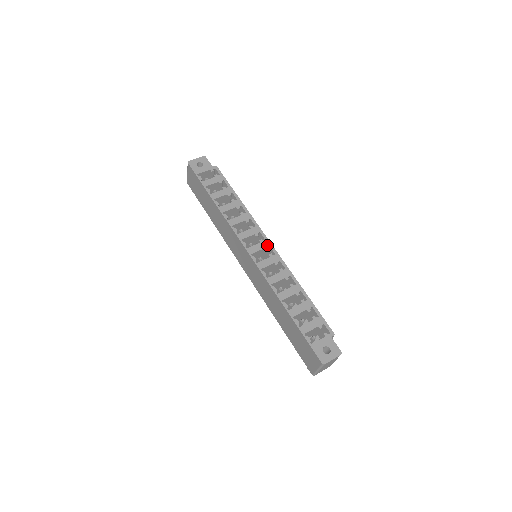
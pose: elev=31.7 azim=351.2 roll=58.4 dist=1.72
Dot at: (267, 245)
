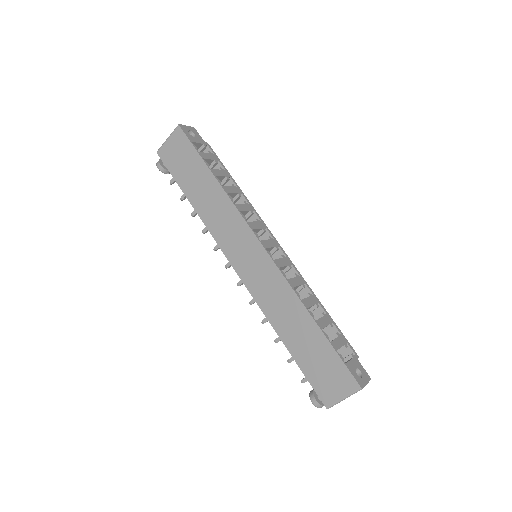
Dot at: (277, 244)
